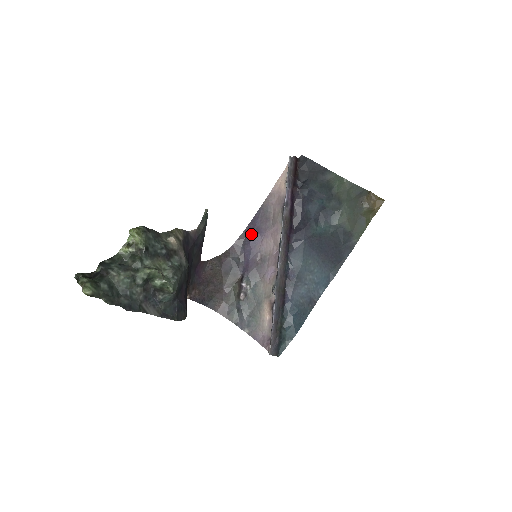
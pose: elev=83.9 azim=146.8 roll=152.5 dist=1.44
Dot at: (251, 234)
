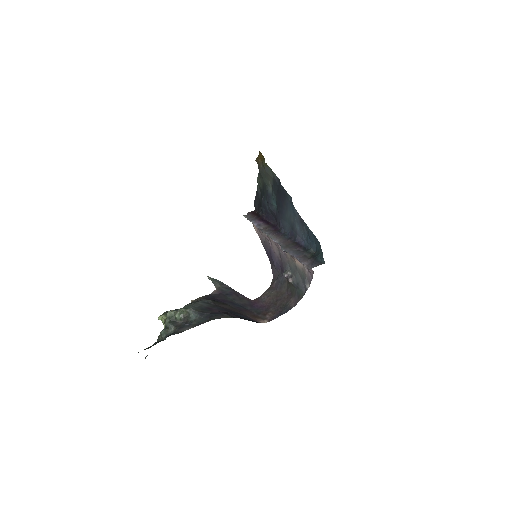
Dot at: (271, 259)
